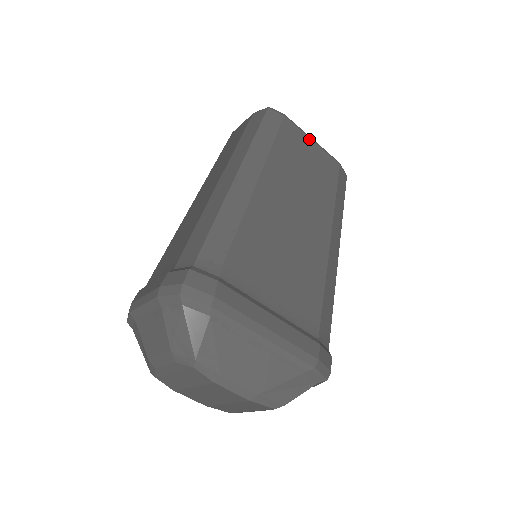
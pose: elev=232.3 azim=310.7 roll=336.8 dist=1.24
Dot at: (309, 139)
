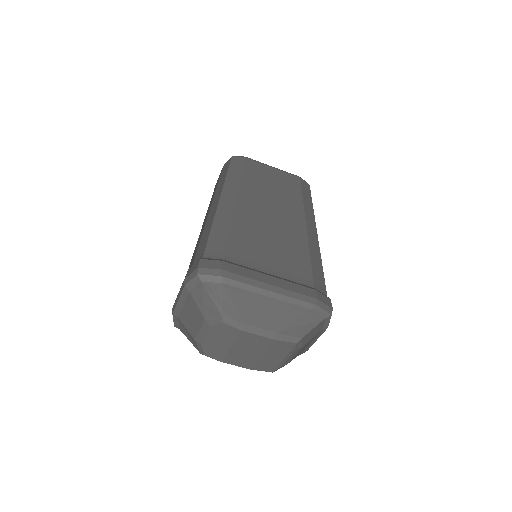
Dot at: (269, 167)
